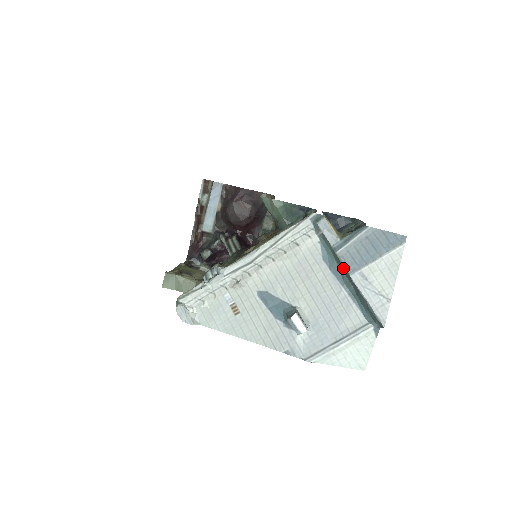
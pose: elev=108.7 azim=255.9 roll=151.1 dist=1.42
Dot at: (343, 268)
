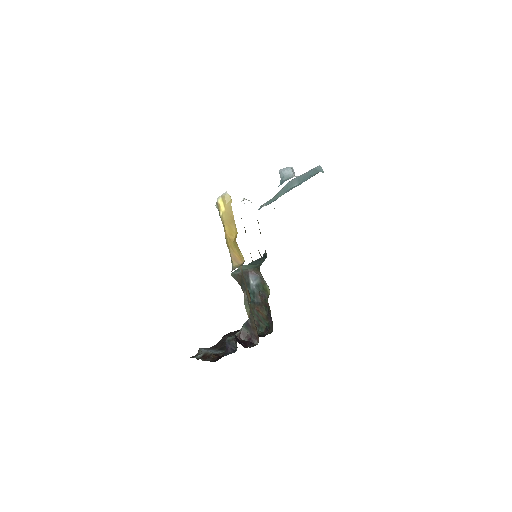
Dot at: (285, 189)
